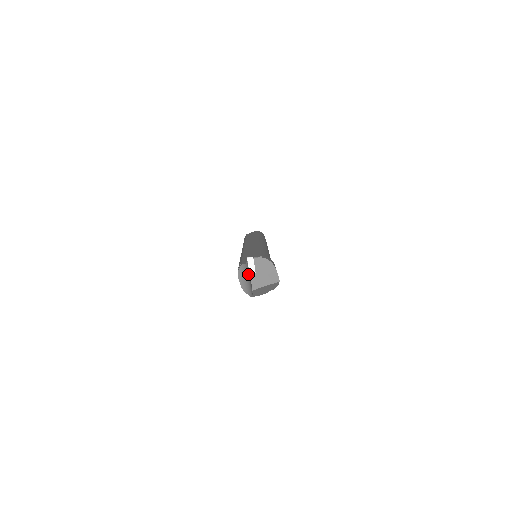
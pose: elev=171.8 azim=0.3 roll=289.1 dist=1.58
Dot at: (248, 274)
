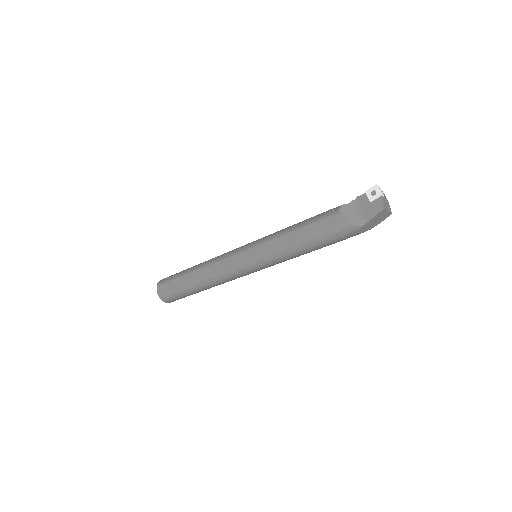
Dot at: (357, 209)
